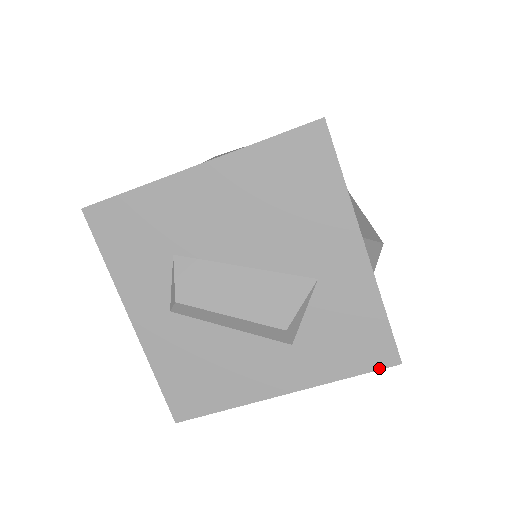
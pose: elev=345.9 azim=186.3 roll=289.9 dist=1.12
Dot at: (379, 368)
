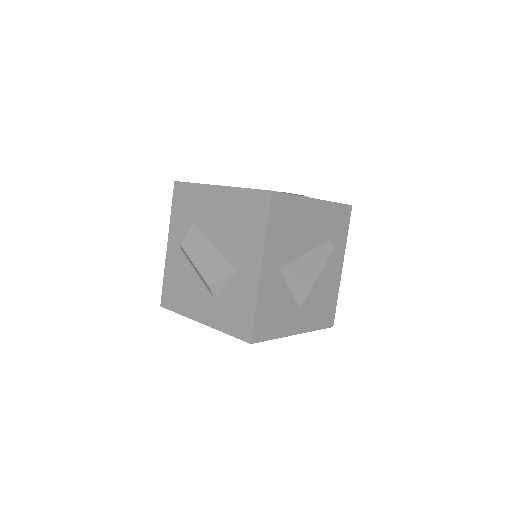
Dot at: (241, 339)
